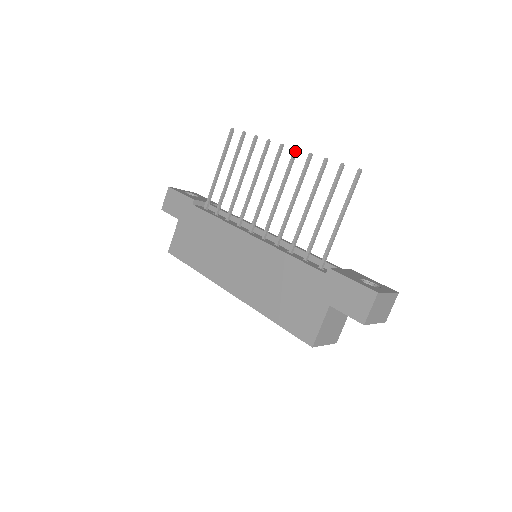
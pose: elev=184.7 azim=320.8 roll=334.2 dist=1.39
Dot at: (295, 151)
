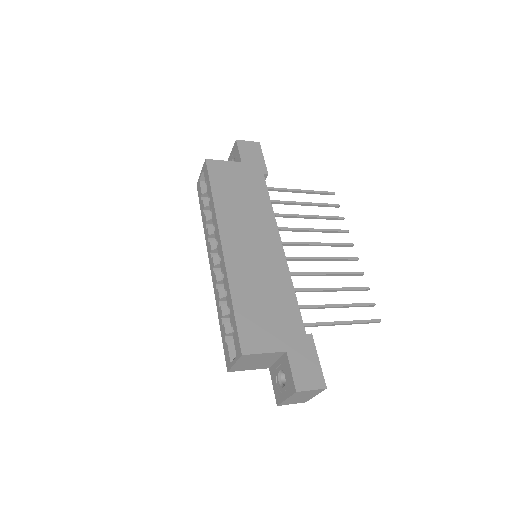
Dot at: (358, 259)
